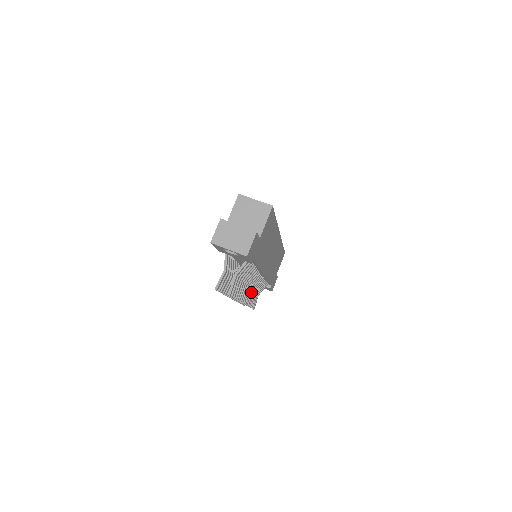
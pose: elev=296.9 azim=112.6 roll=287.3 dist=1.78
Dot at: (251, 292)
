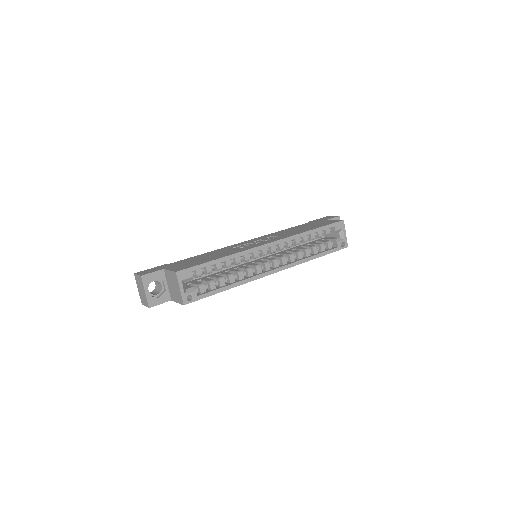
Dot at: occluded
